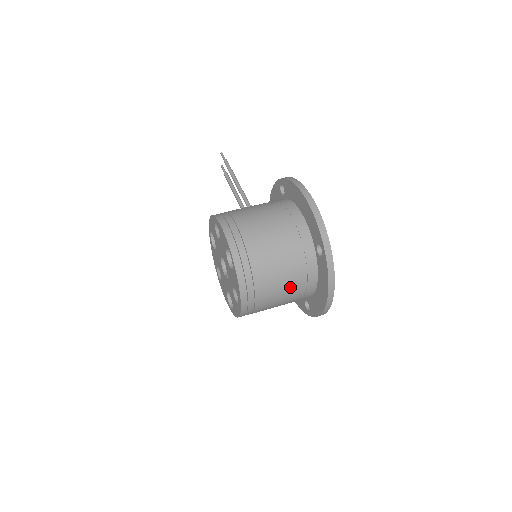
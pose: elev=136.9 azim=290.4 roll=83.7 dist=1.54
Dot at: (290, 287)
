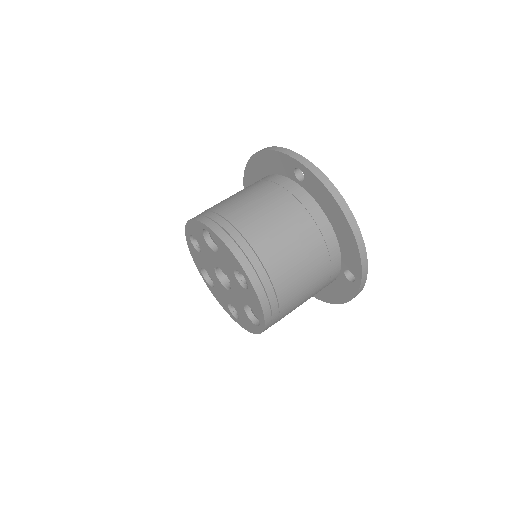
Dot at: (296, 232)
